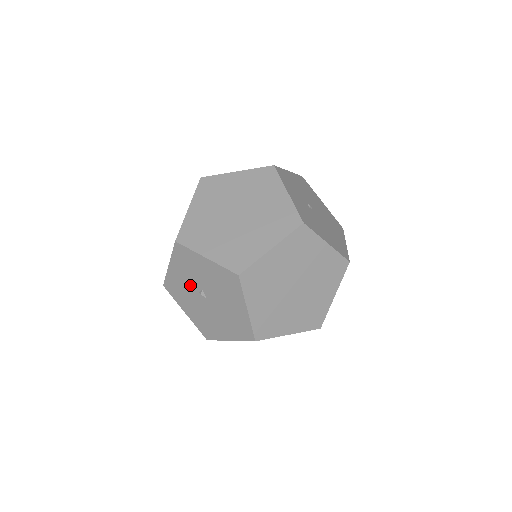
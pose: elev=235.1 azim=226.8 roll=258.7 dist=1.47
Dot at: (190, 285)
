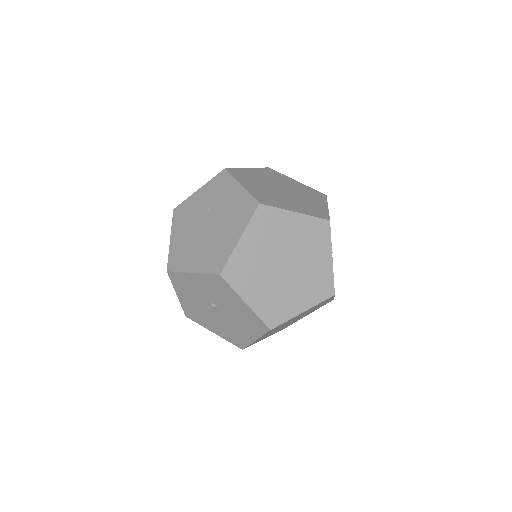
Dot at: (205, 295)
